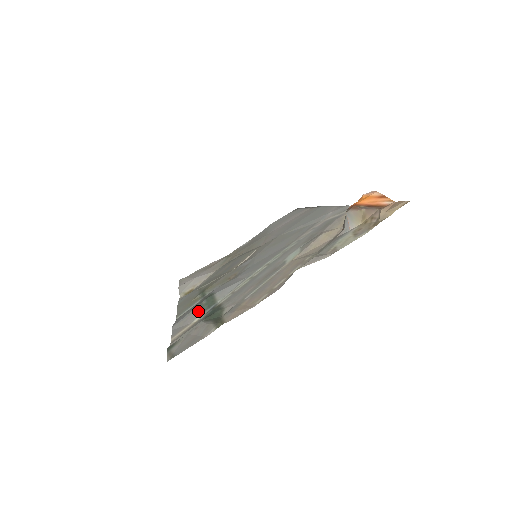
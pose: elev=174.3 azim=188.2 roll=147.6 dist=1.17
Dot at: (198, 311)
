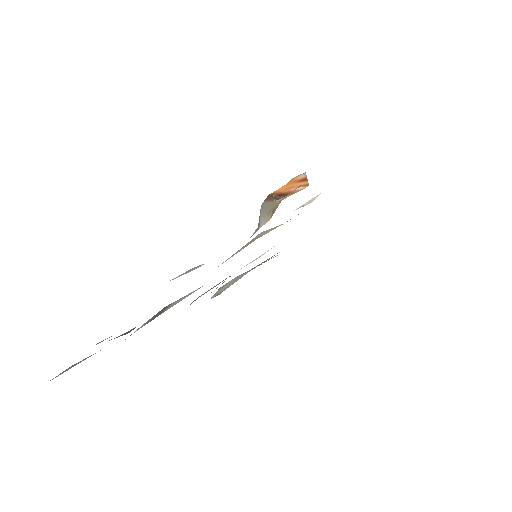
Dot at: occluded
